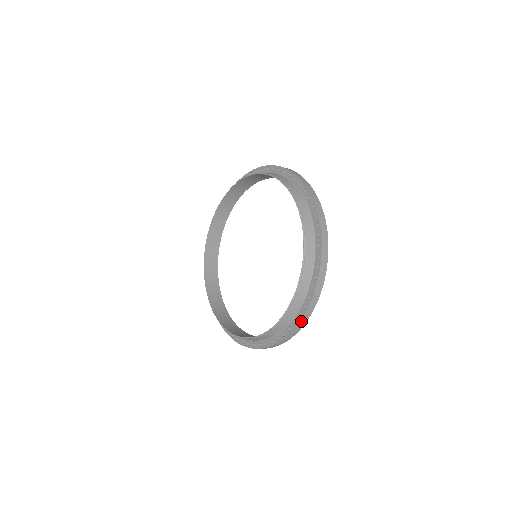
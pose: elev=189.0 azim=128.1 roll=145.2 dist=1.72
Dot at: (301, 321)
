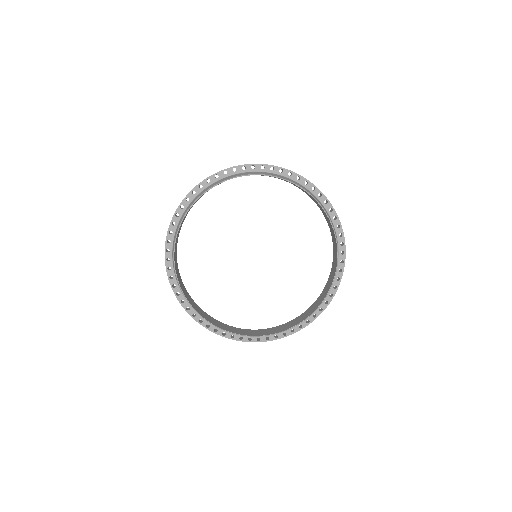
Dot at: (339, 283)
